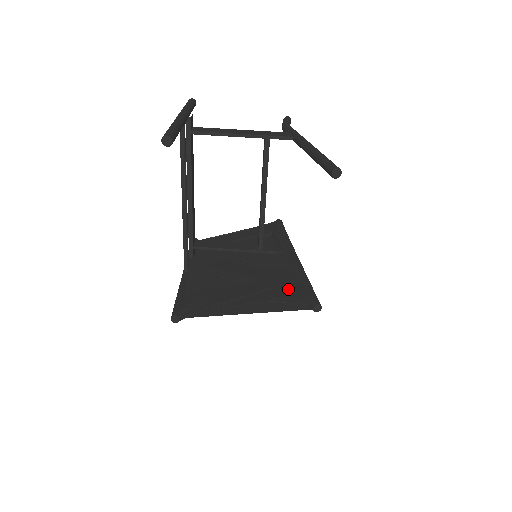
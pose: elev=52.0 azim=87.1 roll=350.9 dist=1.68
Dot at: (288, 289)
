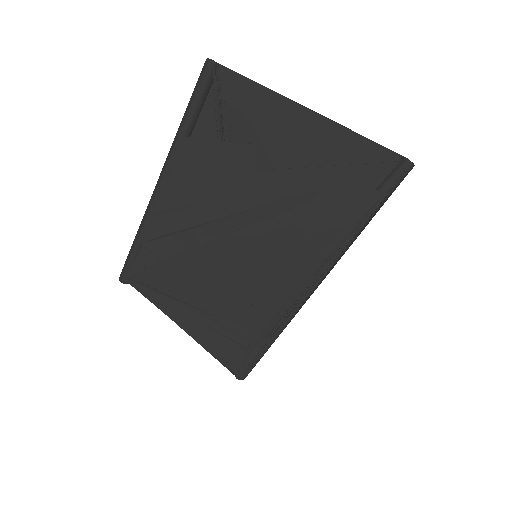
Dot at: occluded
